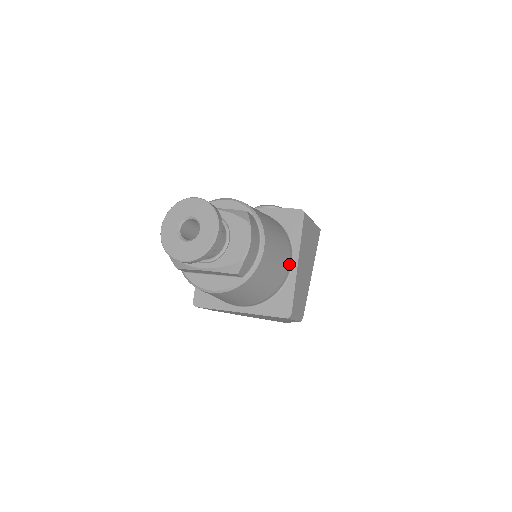
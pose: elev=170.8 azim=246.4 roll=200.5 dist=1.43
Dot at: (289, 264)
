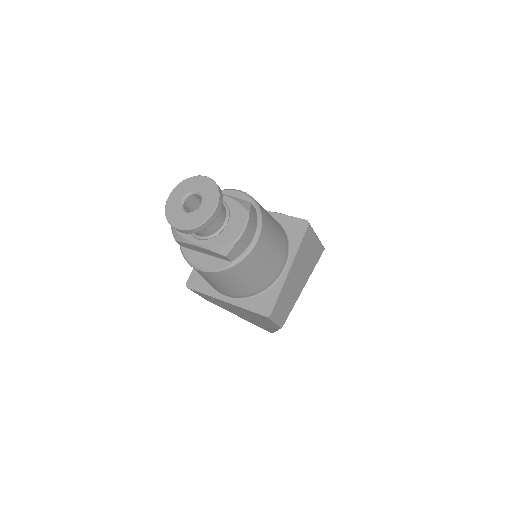
Dot at: (281, 267)
